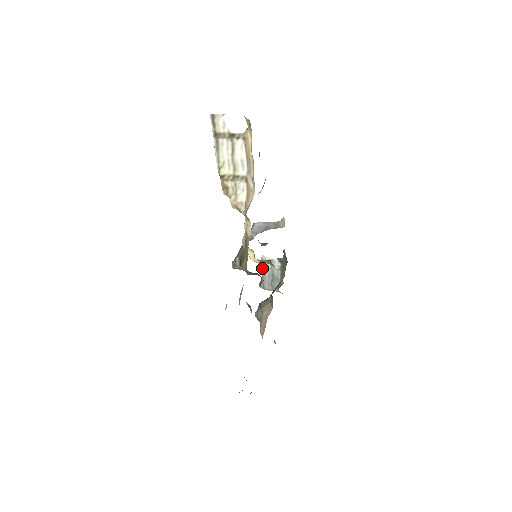
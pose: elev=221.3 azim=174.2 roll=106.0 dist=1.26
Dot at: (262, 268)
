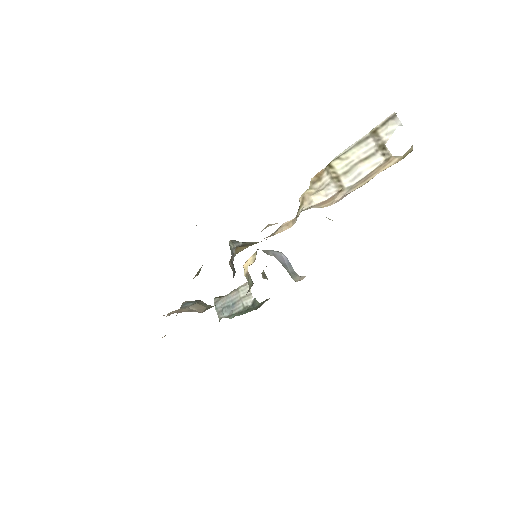
Dot at: (237, 289)
